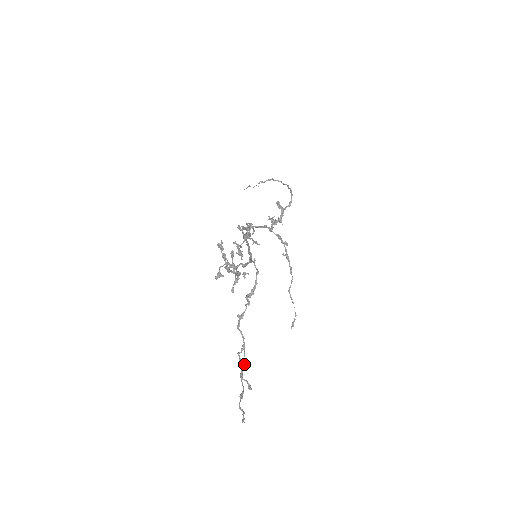
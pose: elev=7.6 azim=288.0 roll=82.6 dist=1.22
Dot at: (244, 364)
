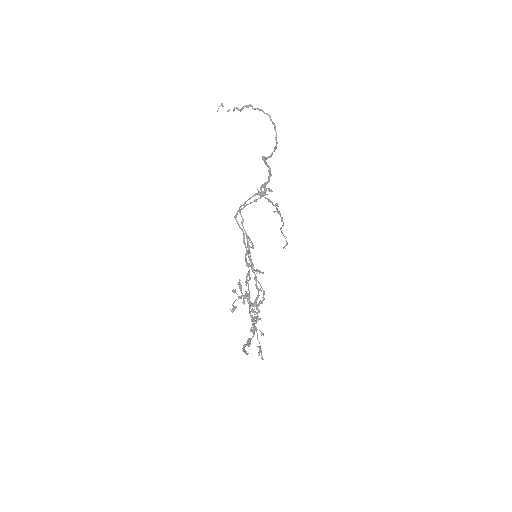
Dot at: occluded
